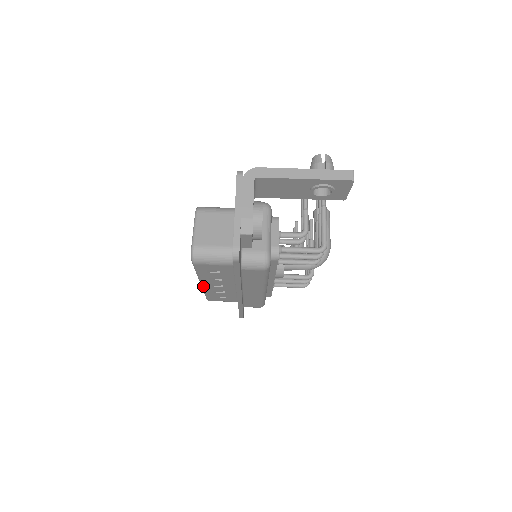
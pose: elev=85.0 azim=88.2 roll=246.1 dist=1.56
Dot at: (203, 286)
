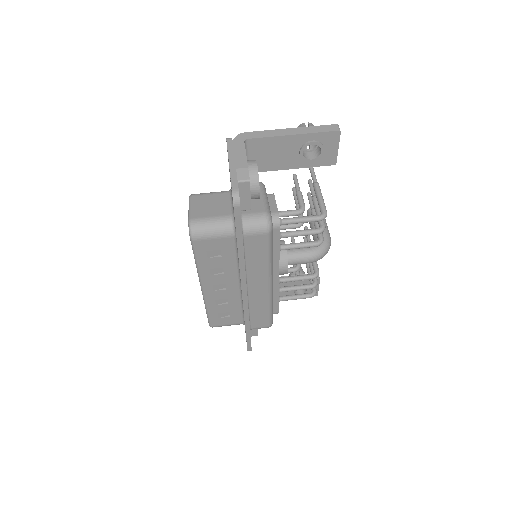
Dot at: (204, 291)
